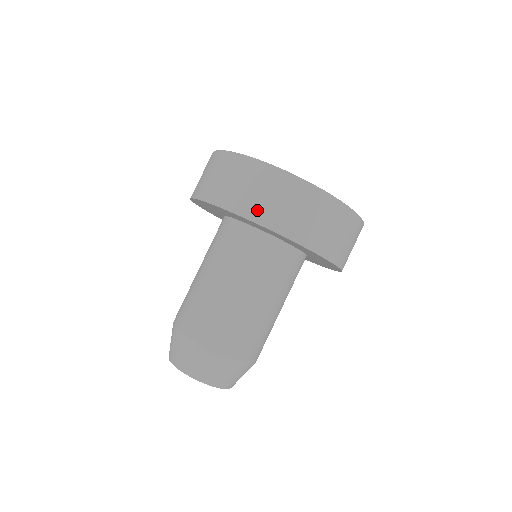
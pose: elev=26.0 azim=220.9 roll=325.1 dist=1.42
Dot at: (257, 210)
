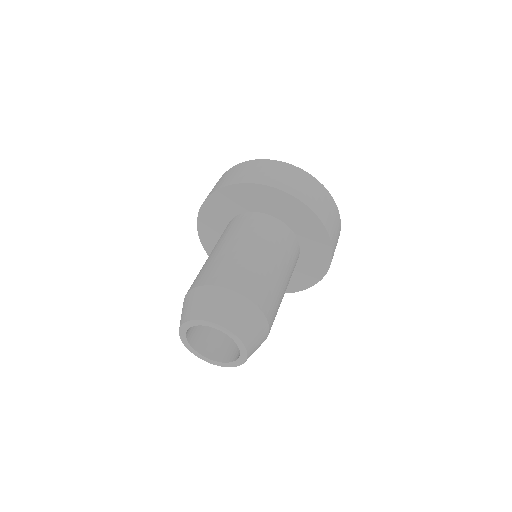
Dot at: (233, 180)
